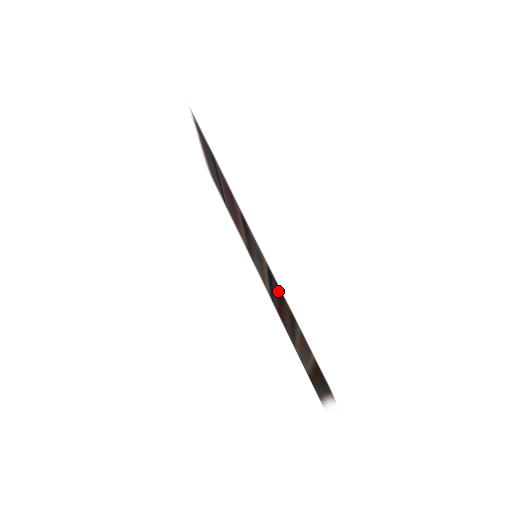
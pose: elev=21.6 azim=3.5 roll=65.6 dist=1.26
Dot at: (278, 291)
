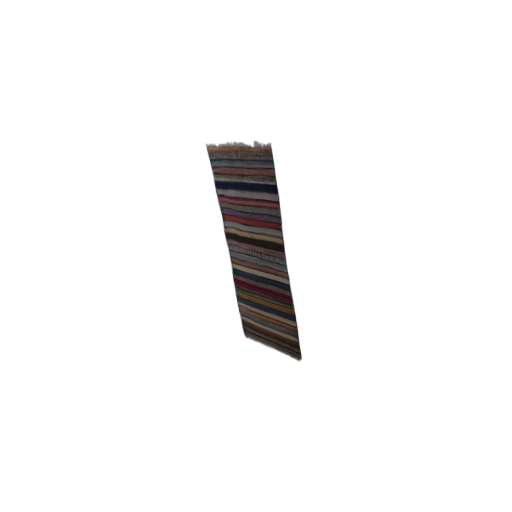
Dot at: (282, 297)
